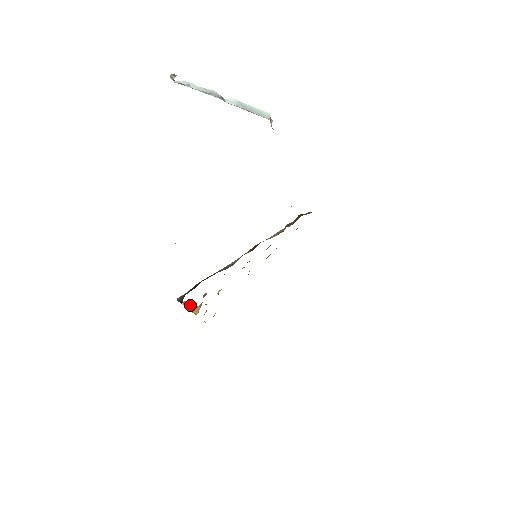
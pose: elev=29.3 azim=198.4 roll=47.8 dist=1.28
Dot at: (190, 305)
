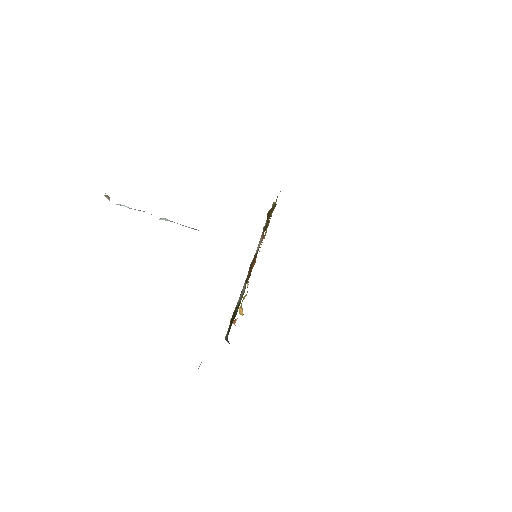
Dot at: (235, 321)
